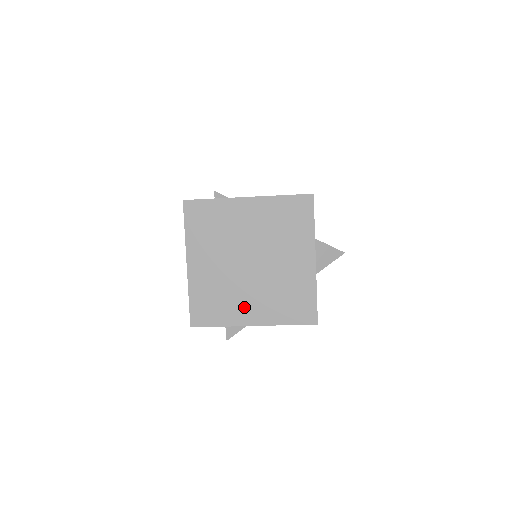
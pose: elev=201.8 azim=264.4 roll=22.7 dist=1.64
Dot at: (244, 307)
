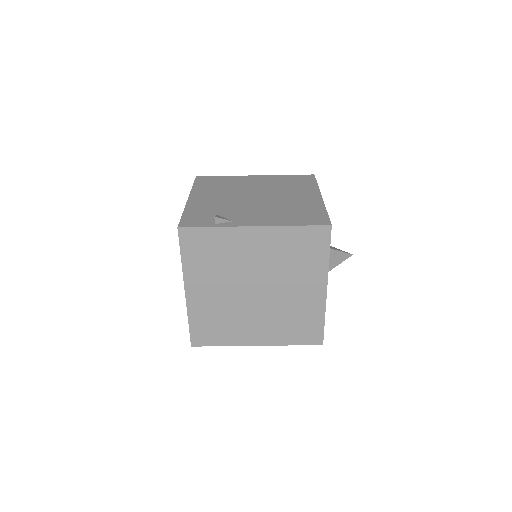
Dot at: (248, 330)
